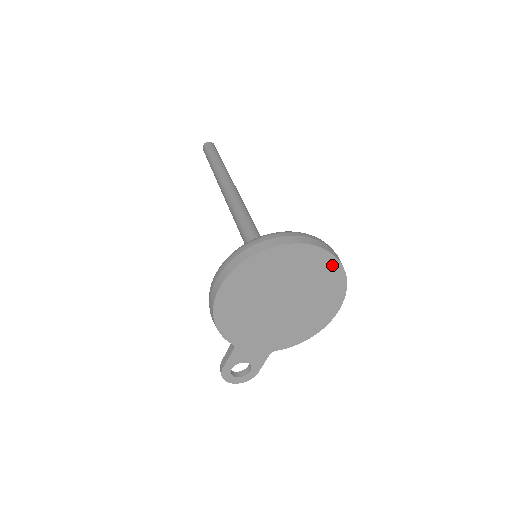
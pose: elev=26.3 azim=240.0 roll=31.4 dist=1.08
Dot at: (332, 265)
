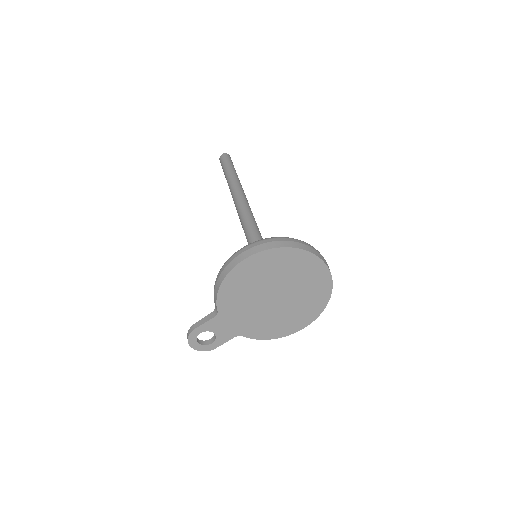
Dot at: (326, 288)
